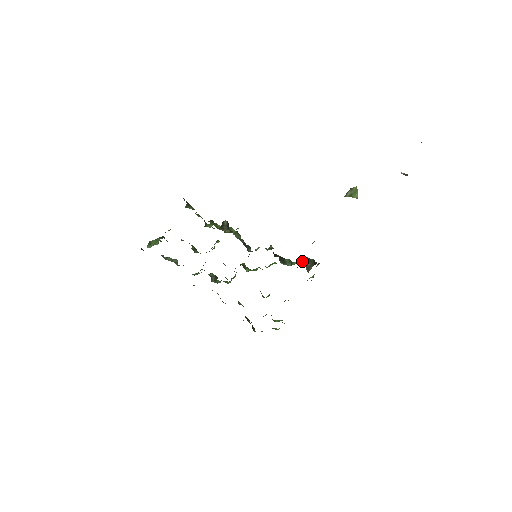
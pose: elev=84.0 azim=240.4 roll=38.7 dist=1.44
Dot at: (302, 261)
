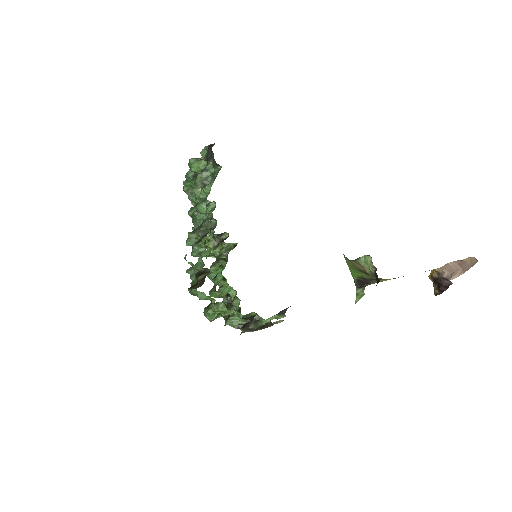
Dot at: (241, 324)
